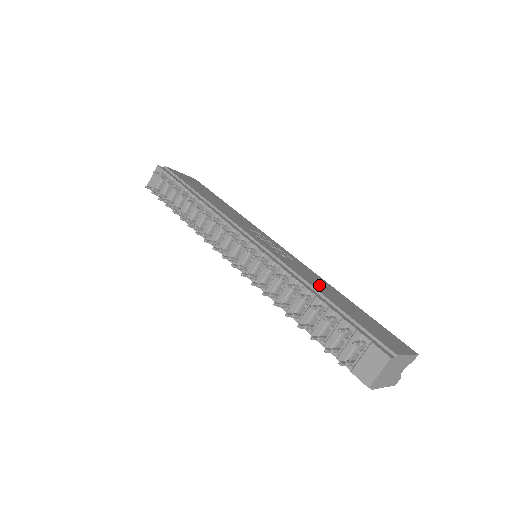
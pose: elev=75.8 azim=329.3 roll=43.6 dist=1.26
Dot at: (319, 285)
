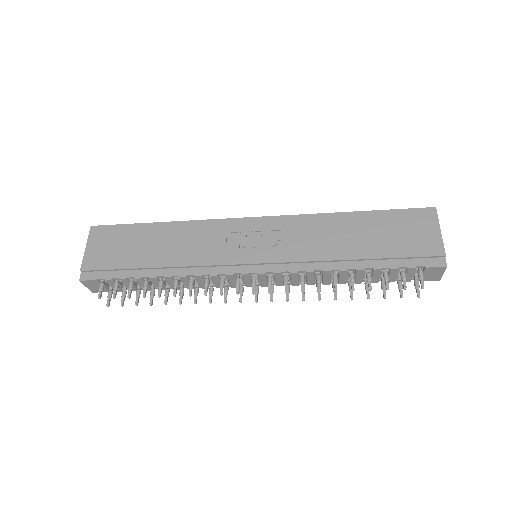
Dot at: (334, 242)
